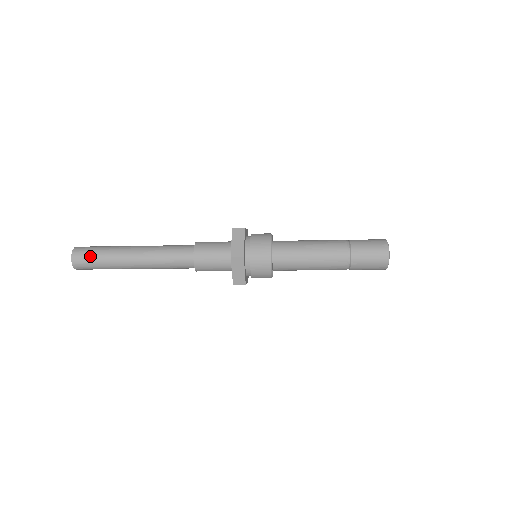
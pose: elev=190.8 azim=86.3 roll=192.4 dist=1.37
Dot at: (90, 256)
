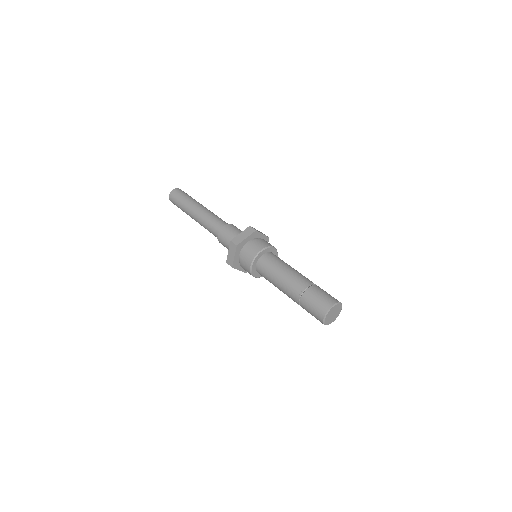
Dot at: (178, 197)
